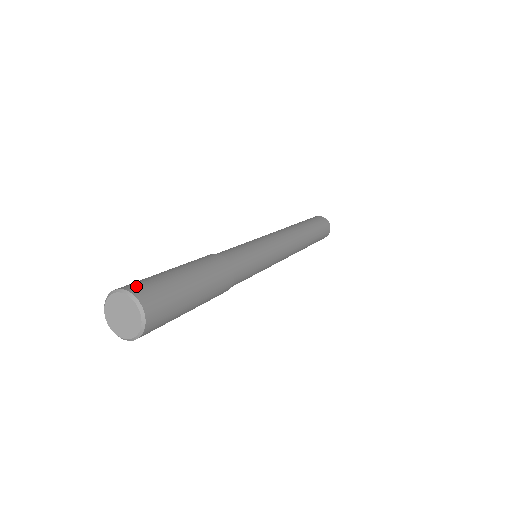
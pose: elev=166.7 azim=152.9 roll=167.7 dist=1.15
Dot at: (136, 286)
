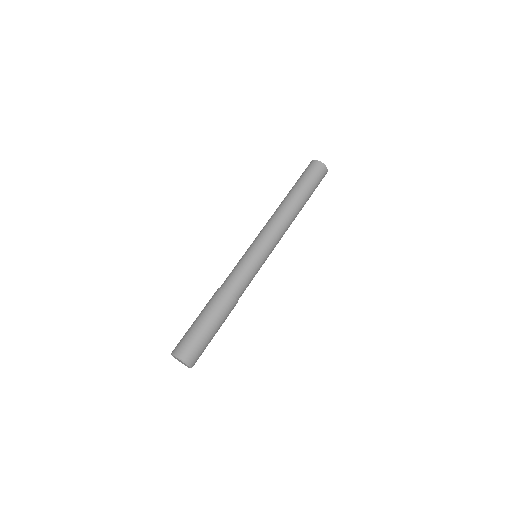
Dot at: (191, 357)
